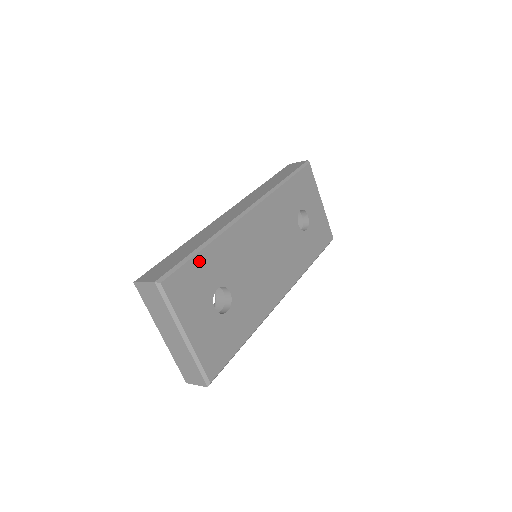
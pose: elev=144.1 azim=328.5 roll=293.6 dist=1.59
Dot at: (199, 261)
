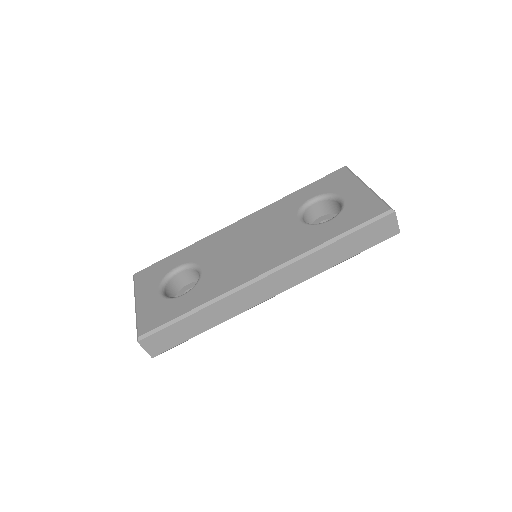
Dot at: occluded
